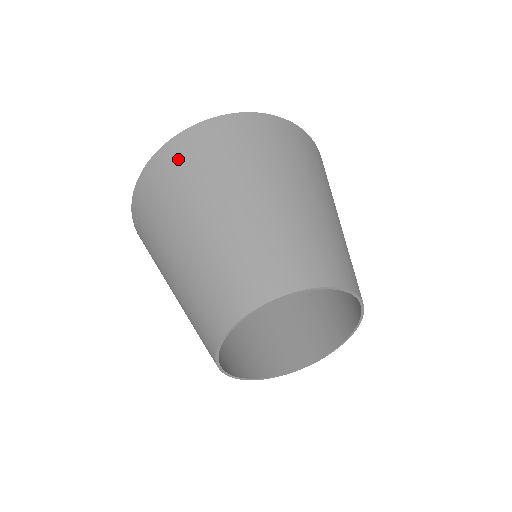
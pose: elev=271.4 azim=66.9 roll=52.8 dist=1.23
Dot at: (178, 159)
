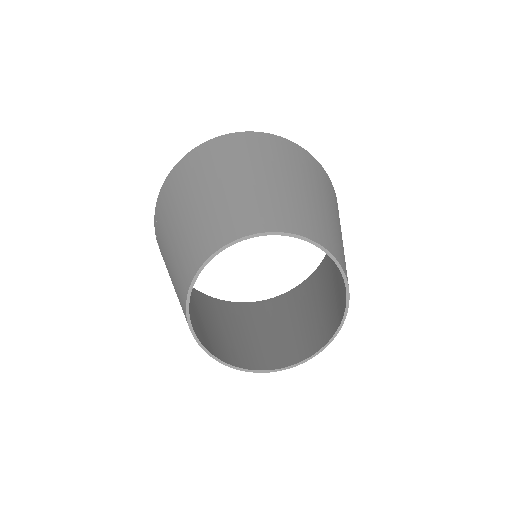
Dot at: (190, 163)
